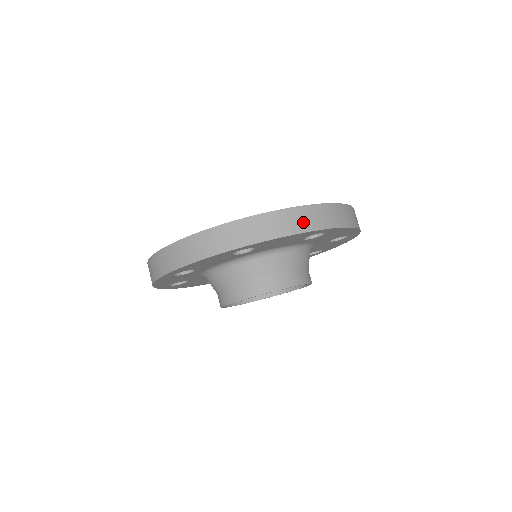
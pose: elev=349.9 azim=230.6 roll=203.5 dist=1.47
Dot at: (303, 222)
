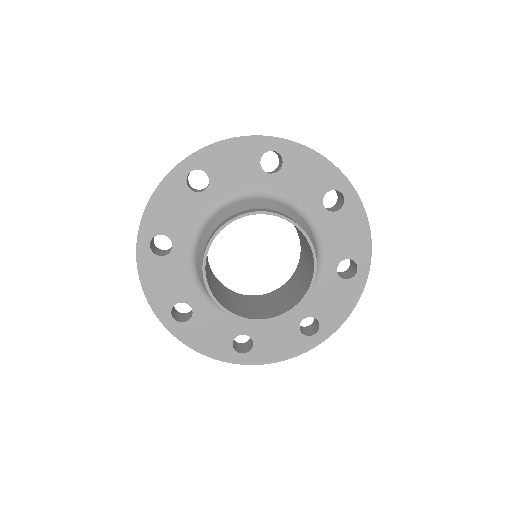
Dot at: occluded
